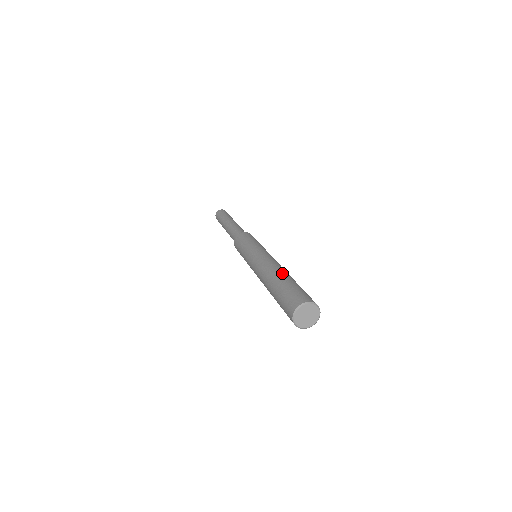
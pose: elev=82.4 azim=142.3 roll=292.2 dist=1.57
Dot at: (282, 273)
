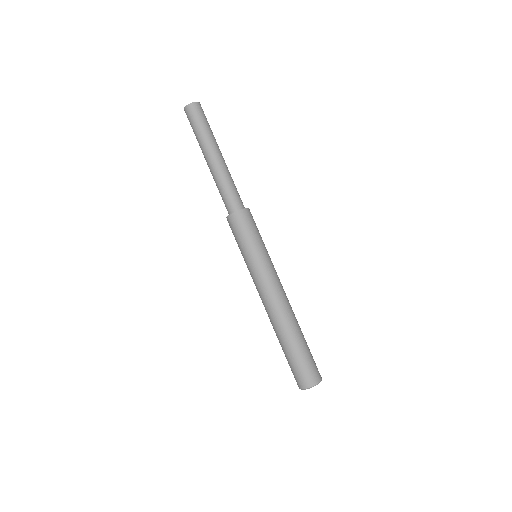
Dot at: (293, 328)
